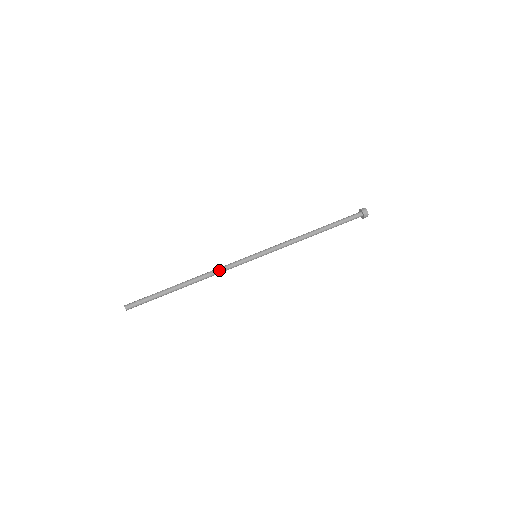
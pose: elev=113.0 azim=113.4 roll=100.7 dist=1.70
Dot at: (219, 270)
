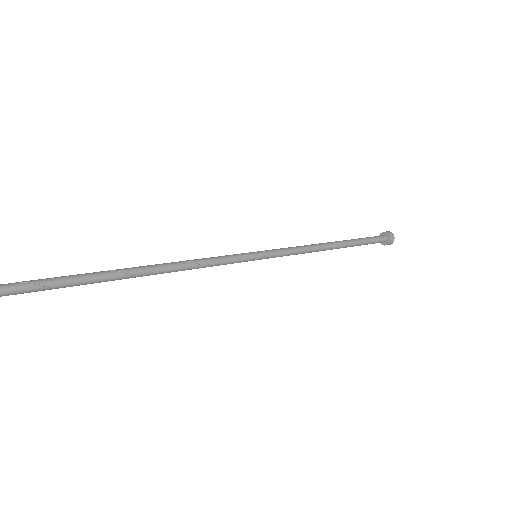
Dot at: (199, 262)
